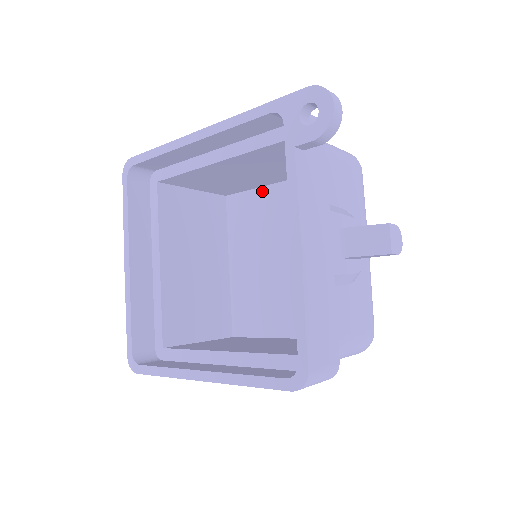
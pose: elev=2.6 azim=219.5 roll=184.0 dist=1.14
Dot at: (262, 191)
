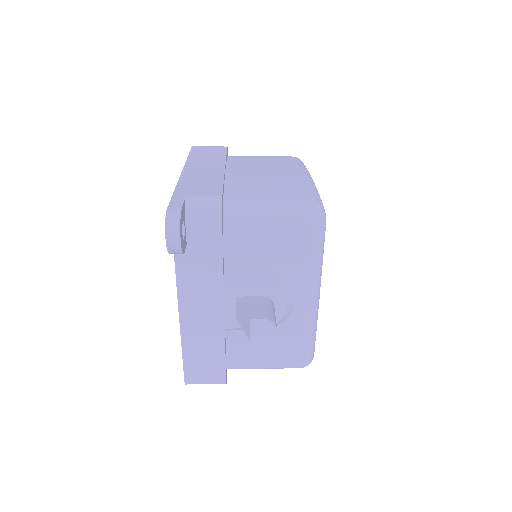
Dot at: occluded
